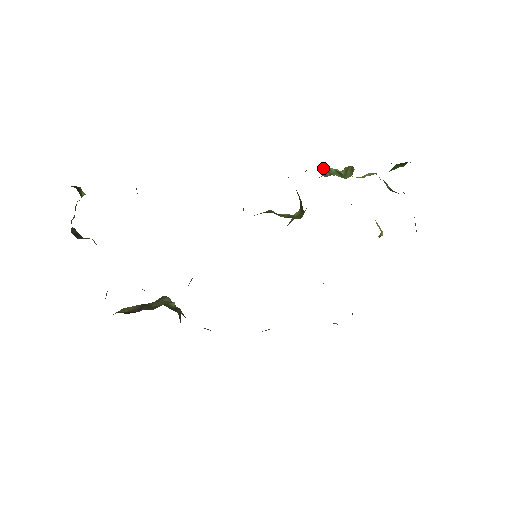
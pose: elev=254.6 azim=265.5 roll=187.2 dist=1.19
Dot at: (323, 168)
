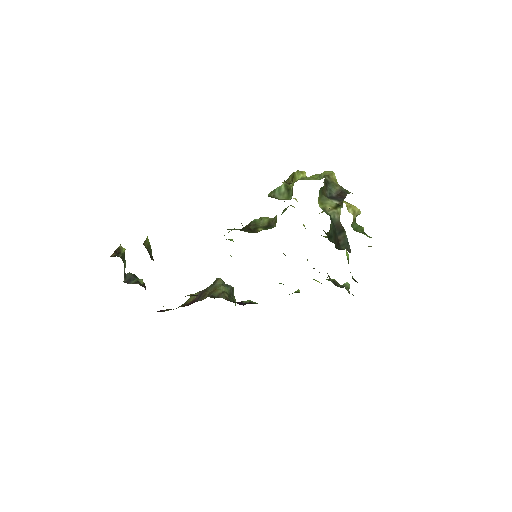
Dot at: (272, 191)
